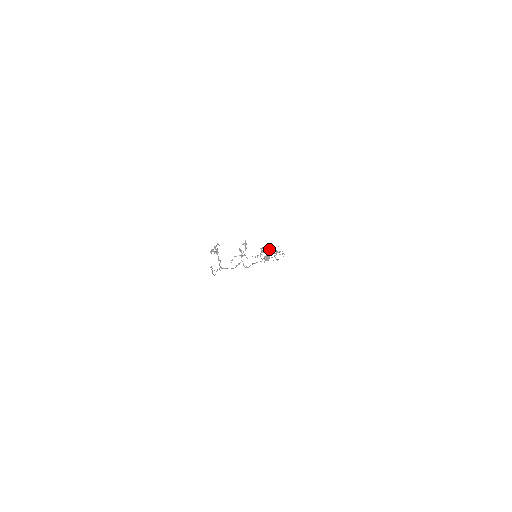
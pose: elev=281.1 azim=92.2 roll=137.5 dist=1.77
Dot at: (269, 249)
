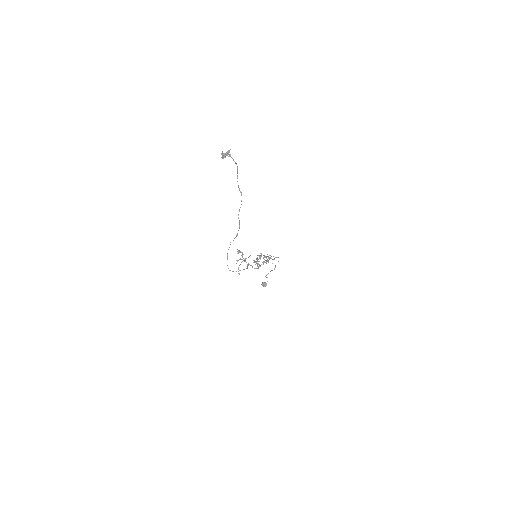
Dot at: (261, 255)
